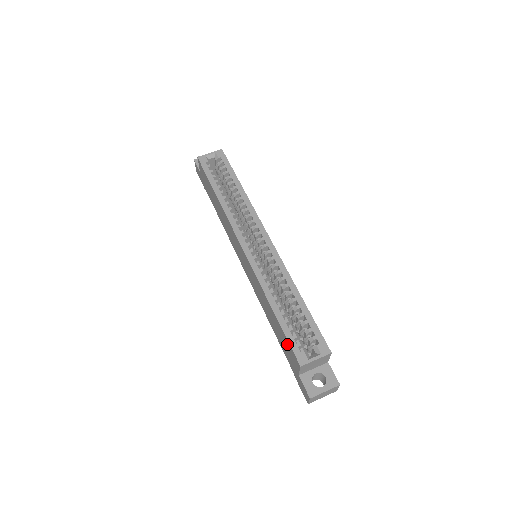
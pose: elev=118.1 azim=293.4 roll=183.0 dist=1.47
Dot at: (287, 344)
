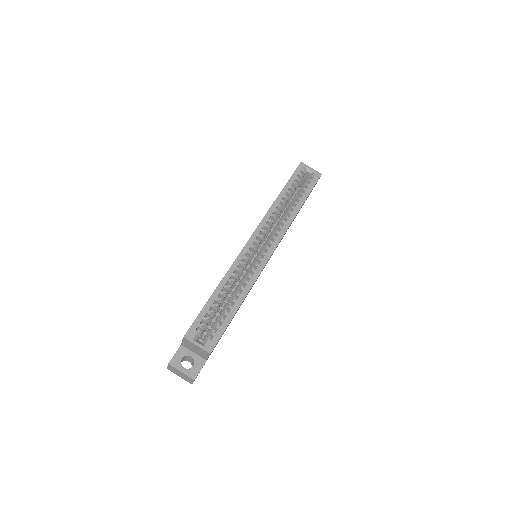
Dot at: occluded
